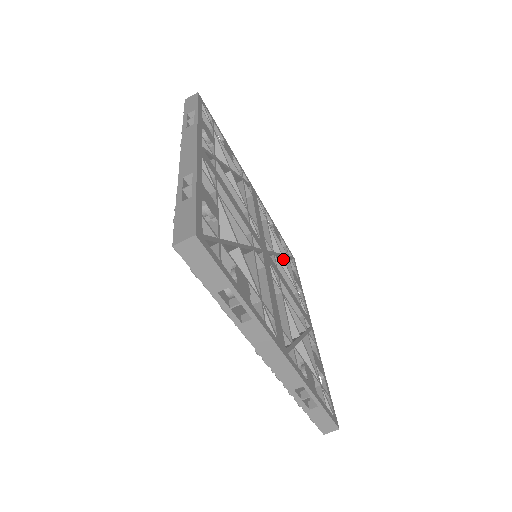
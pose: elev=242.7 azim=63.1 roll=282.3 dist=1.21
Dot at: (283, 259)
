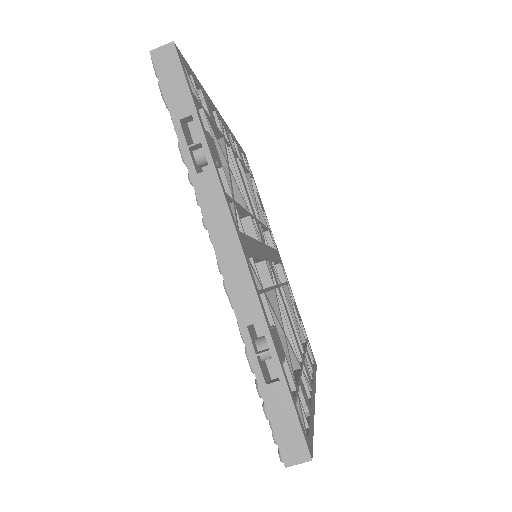
Dot at: (256, 200)
